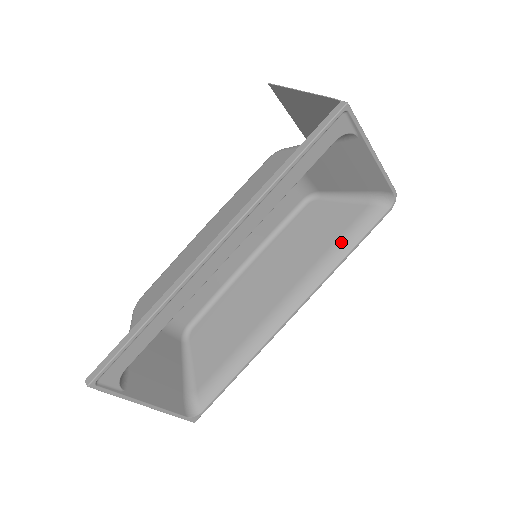
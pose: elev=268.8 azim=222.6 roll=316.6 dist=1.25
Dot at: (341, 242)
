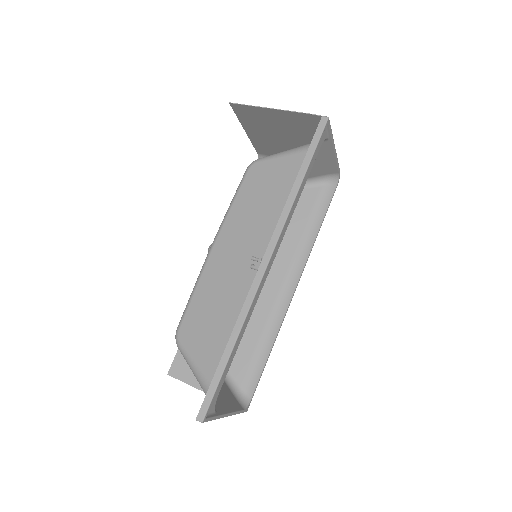
Dot at: (311, 222)
